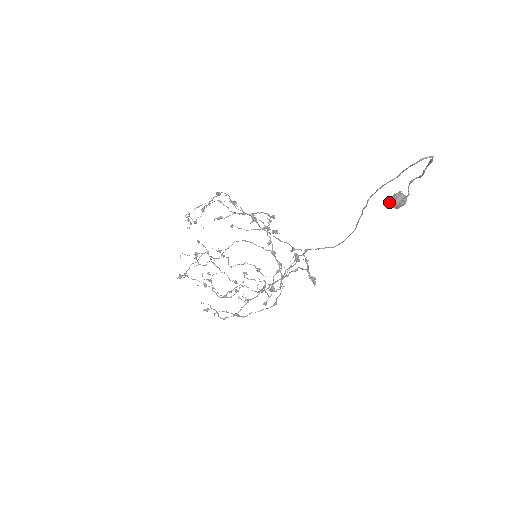
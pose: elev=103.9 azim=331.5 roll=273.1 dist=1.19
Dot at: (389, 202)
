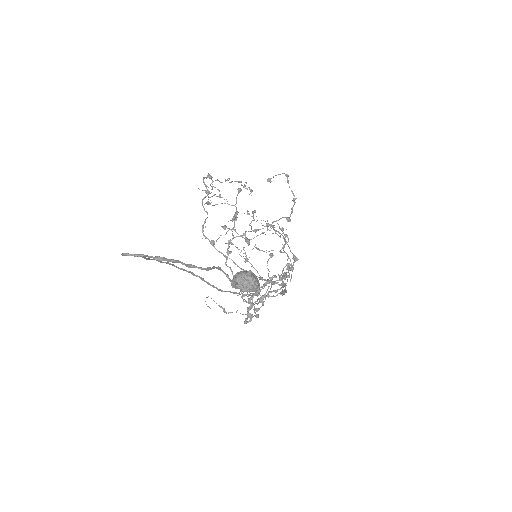
Dot at: occluded
